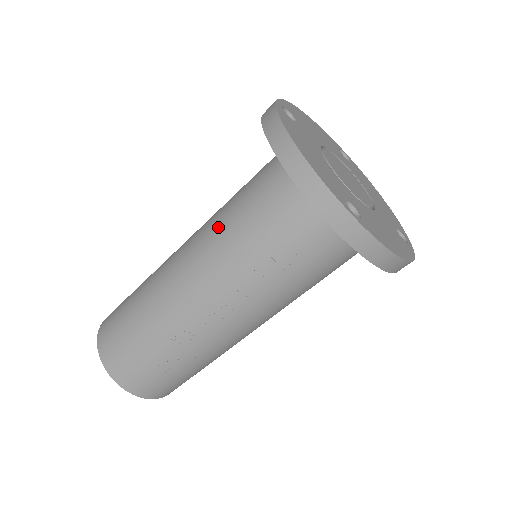
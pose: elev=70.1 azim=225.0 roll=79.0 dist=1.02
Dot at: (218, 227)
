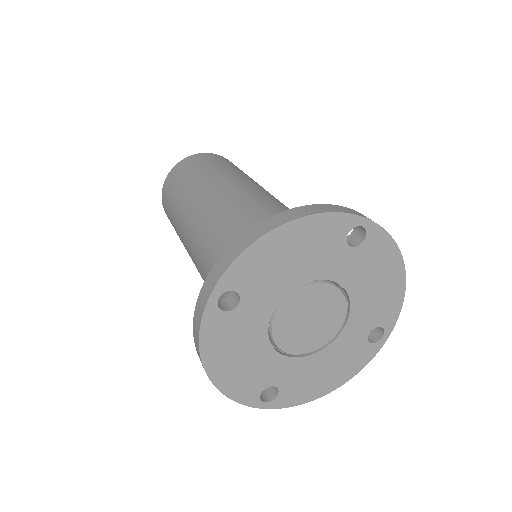
Dot at: (202, 272)
